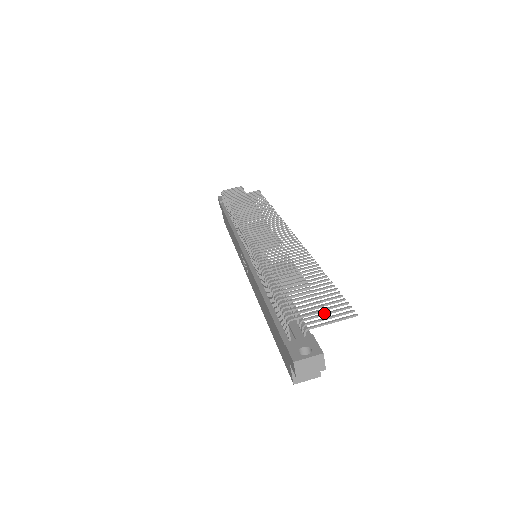
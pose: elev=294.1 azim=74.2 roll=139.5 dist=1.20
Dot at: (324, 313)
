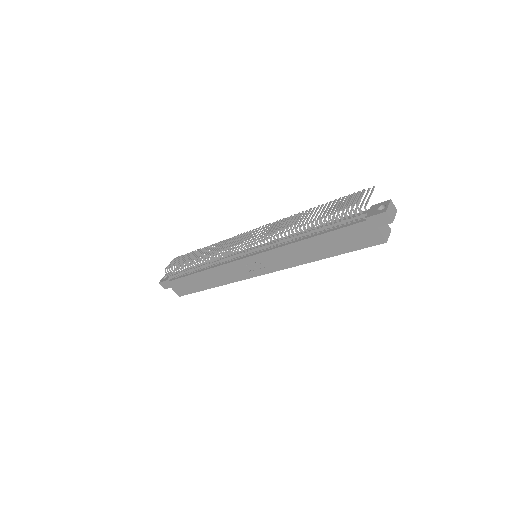
Dot at: occluded
